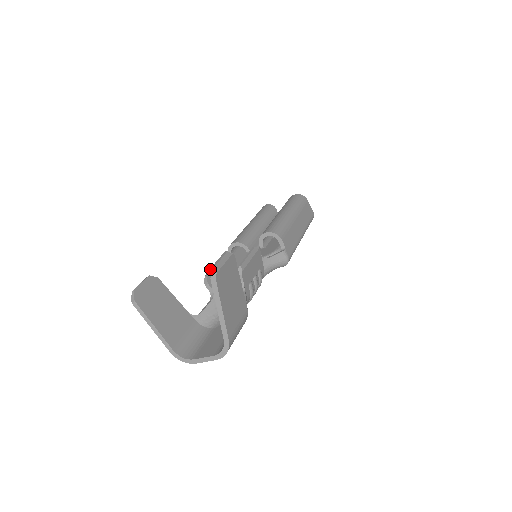
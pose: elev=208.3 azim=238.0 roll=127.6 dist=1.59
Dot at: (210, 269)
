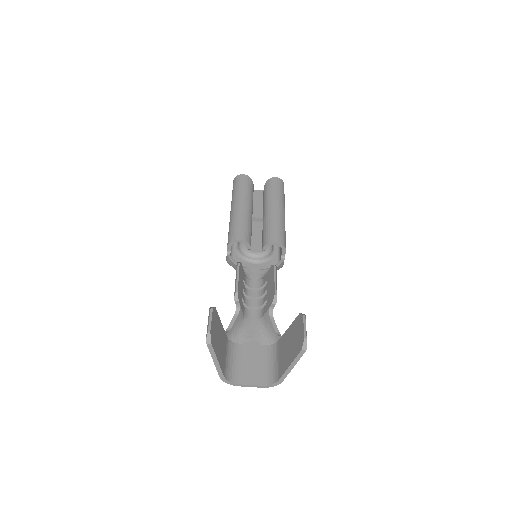
Dot at: (237, 282)
